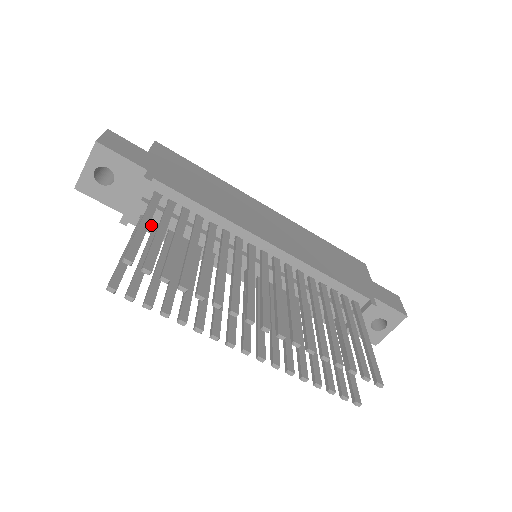
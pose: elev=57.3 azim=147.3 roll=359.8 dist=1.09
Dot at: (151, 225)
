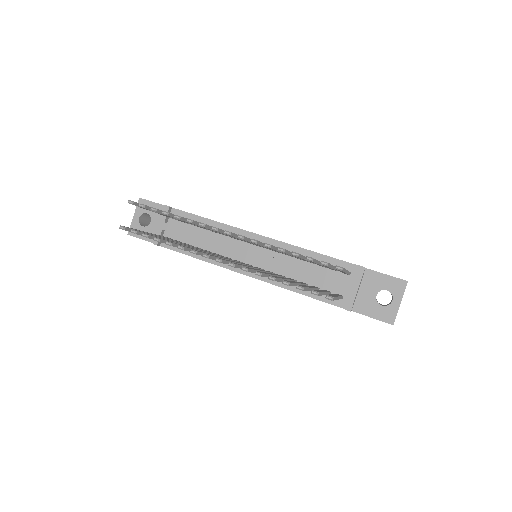
Dot at: occluded
